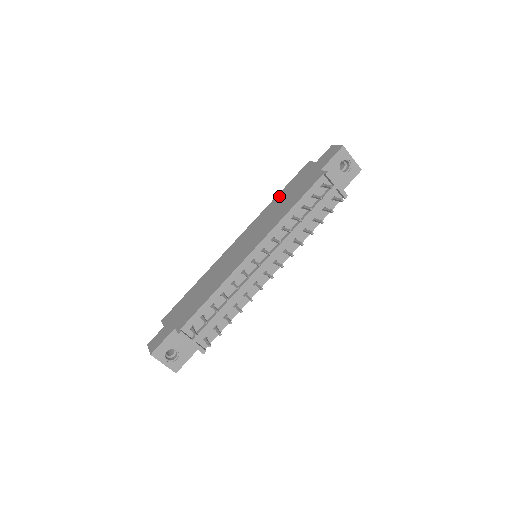
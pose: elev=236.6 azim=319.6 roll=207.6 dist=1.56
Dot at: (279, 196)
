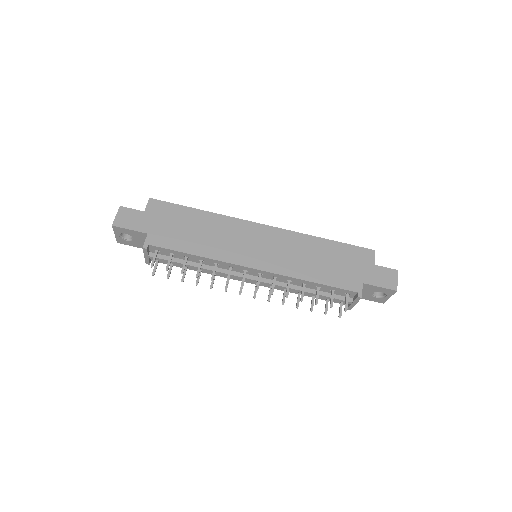
Dot at: (325, 244)
